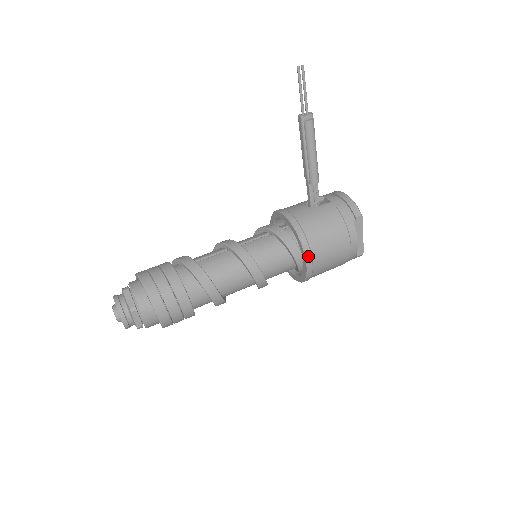
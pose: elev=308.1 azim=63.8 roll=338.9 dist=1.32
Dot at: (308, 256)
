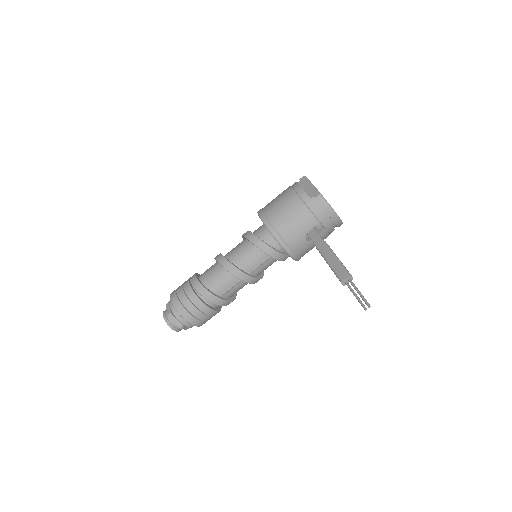
Dot at: occluded
